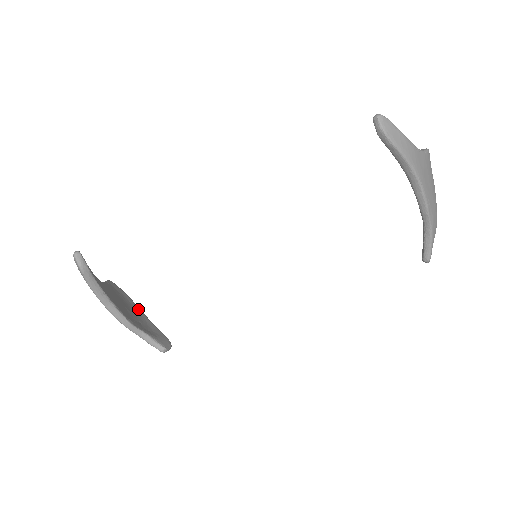
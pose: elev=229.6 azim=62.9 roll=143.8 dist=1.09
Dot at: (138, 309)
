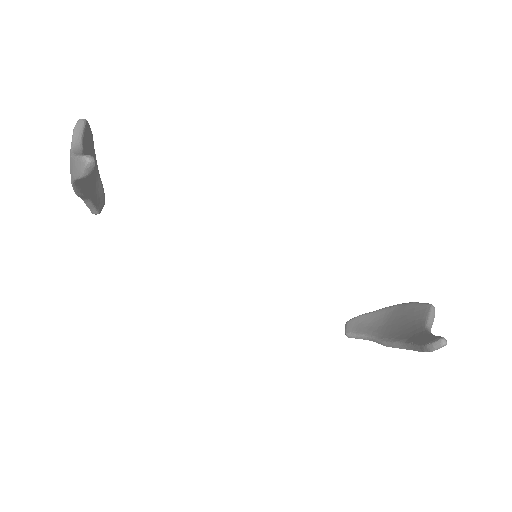
Dot at: (93, 152)
